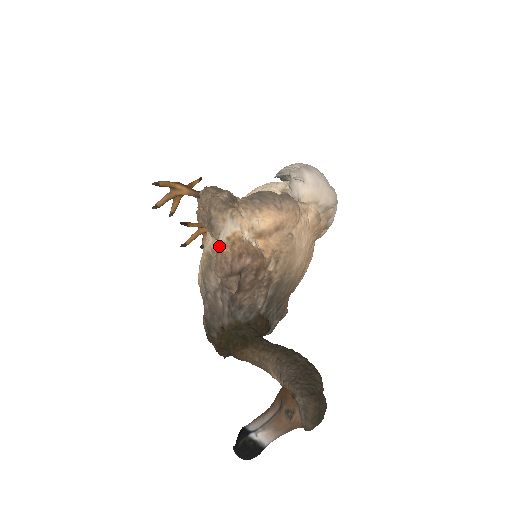
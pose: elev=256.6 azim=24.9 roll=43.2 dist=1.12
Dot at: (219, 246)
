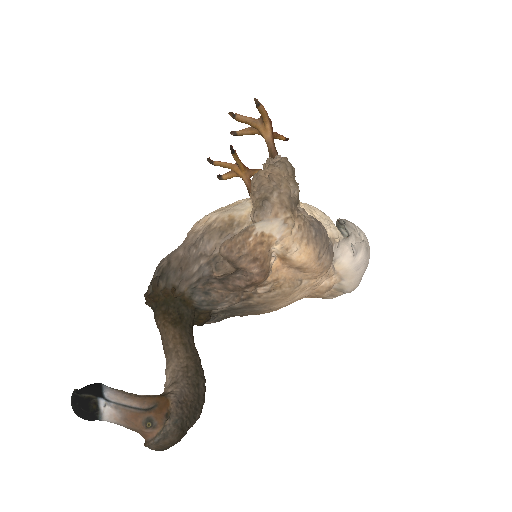
Dot at: (250, 230)
